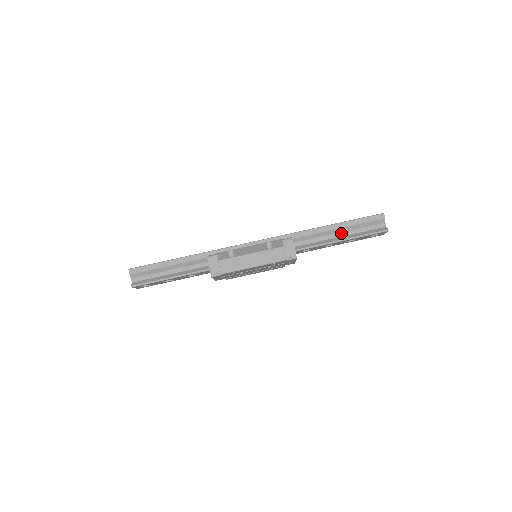
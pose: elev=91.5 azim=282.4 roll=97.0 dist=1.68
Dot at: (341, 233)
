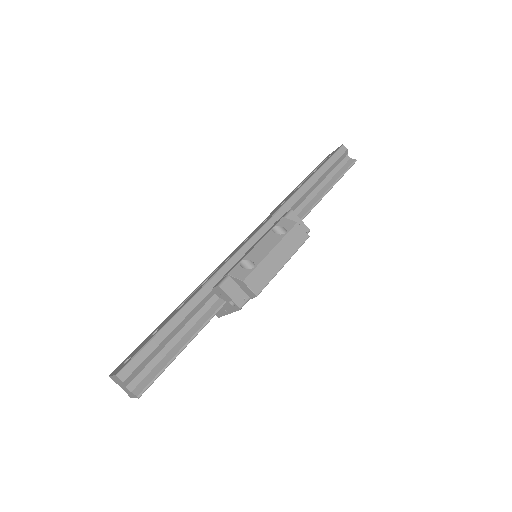
Dot at: (321, 183)
